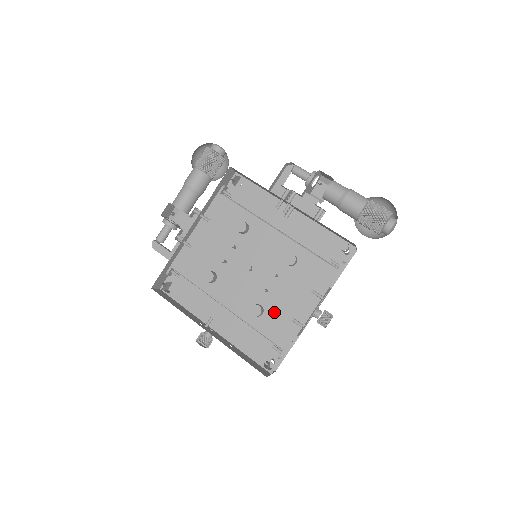
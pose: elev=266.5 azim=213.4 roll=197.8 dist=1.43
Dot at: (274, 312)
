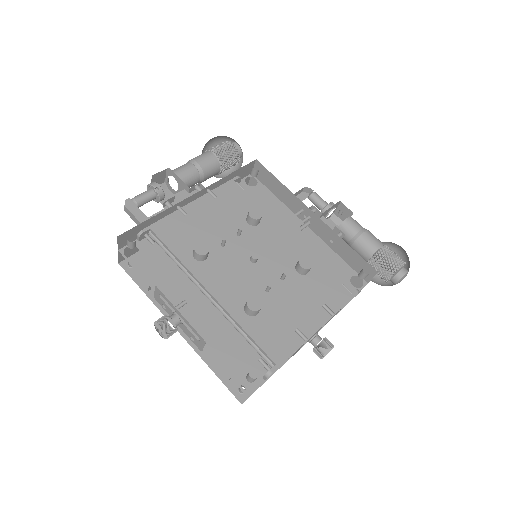
Dot at: (272, 316)
